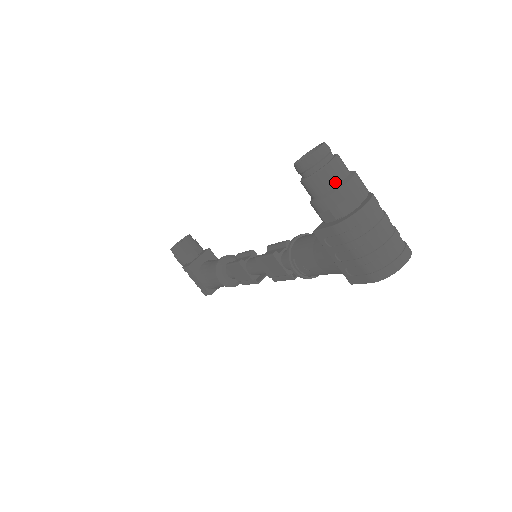
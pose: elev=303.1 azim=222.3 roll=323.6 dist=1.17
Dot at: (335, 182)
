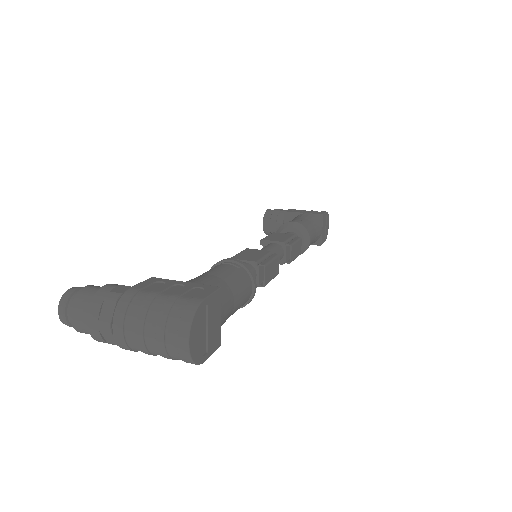
Dot at: (87, 329)
